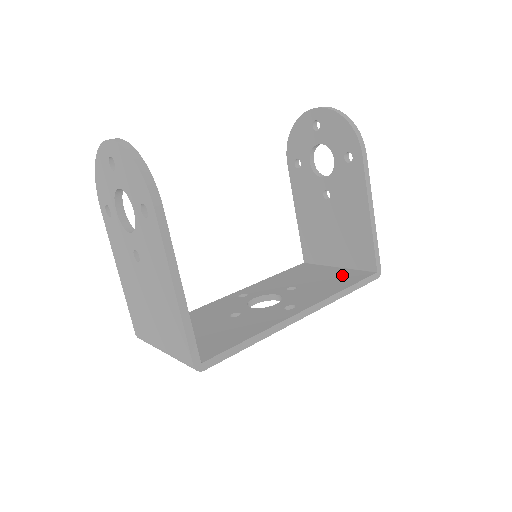
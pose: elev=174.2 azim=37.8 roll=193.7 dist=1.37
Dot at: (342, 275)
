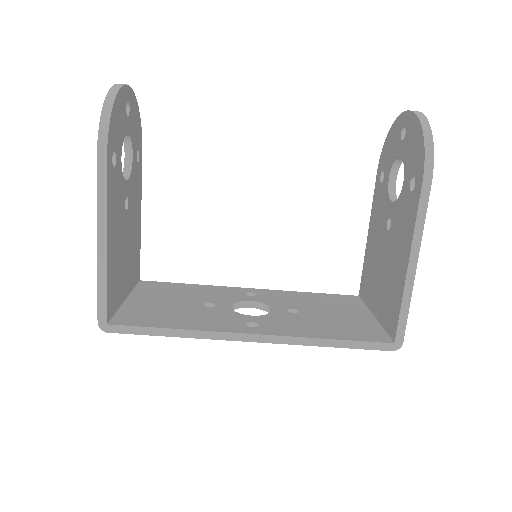
Dot at: (358, 325)
